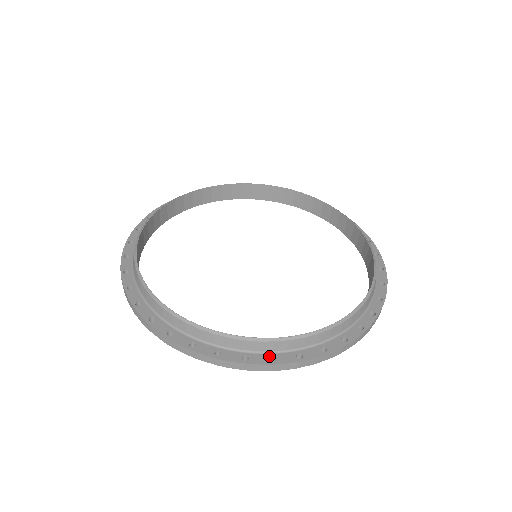
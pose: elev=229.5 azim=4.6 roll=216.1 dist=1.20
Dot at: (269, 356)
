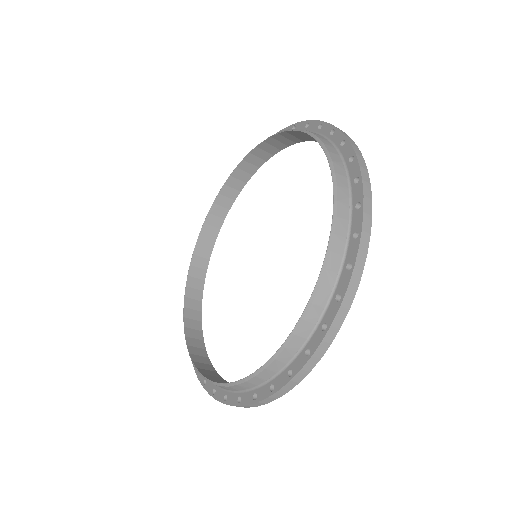
Dot at: (334, 300)
